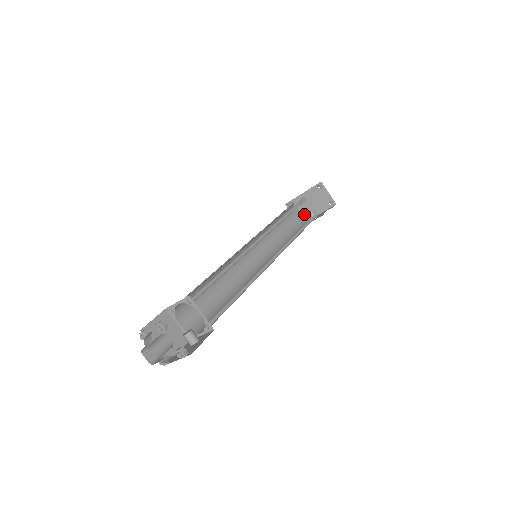
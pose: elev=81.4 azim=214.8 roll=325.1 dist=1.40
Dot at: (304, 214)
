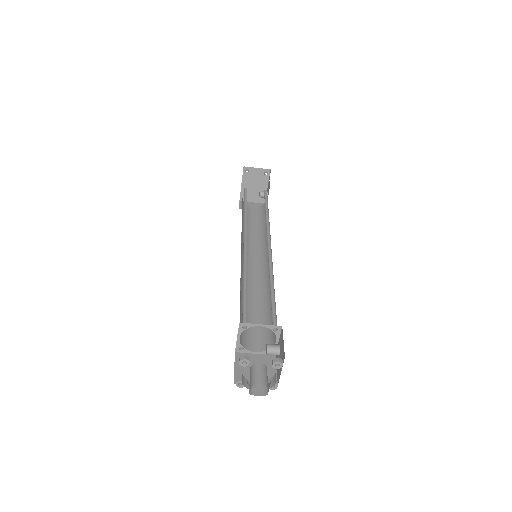
Dot at: (258, 201)
